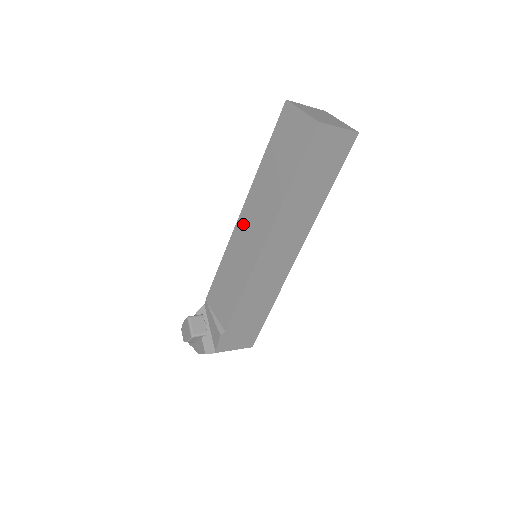
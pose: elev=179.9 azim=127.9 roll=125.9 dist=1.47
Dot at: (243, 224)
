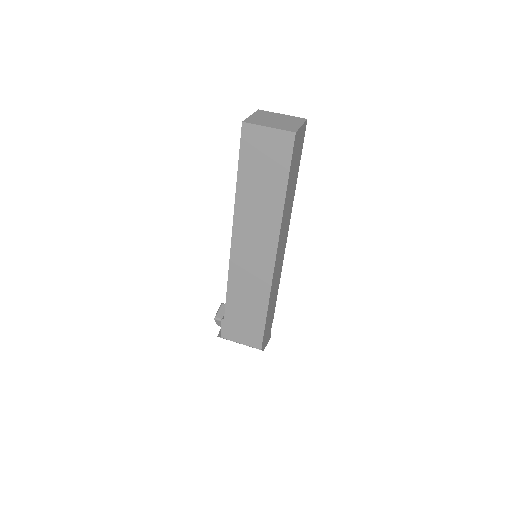
Dot at: occluded
